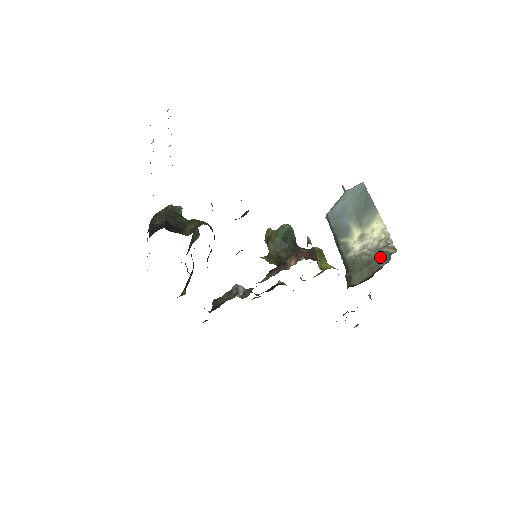
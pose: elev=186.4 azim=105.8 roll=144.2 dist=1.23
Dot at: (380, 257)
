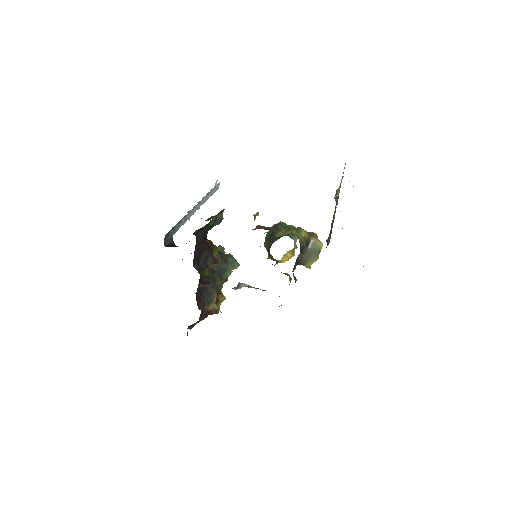
Dot at: (335, 207)
